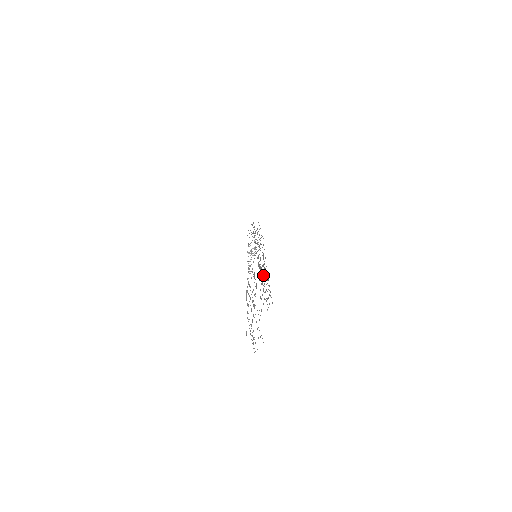
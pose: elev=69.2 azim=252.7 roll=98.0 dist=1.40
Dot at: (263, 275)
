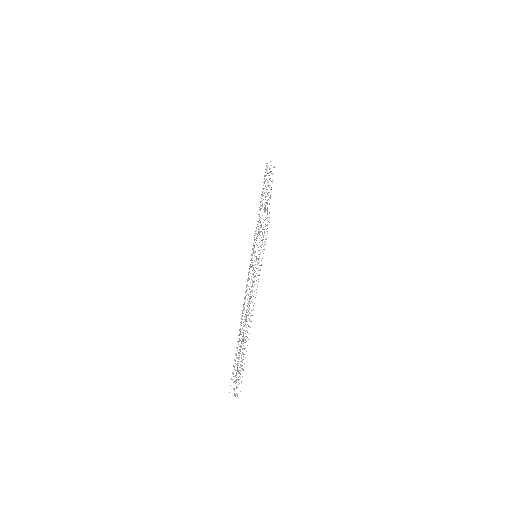
Dot at: occluded
